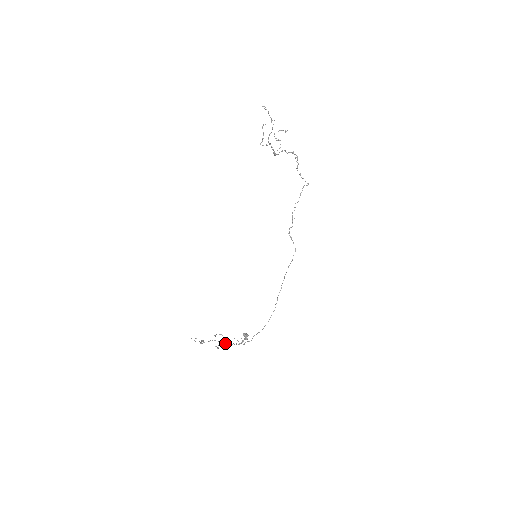
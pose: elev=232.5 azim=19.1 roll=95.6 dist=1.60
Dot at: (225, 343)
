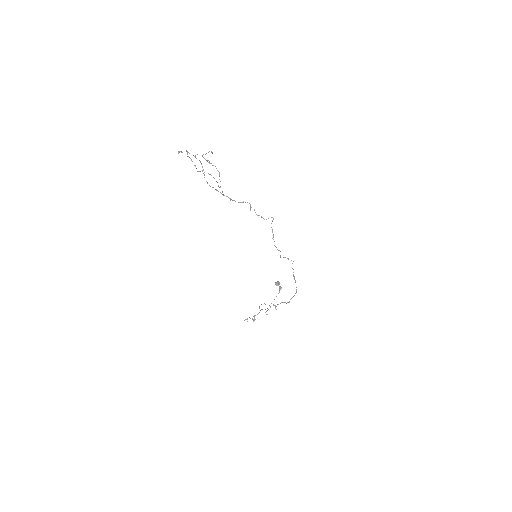
Dot at: occluded
